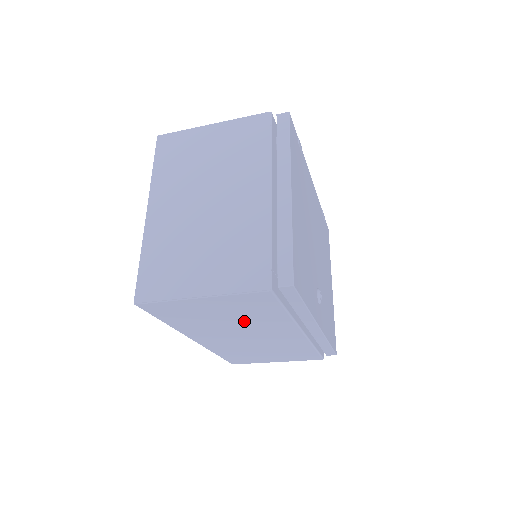
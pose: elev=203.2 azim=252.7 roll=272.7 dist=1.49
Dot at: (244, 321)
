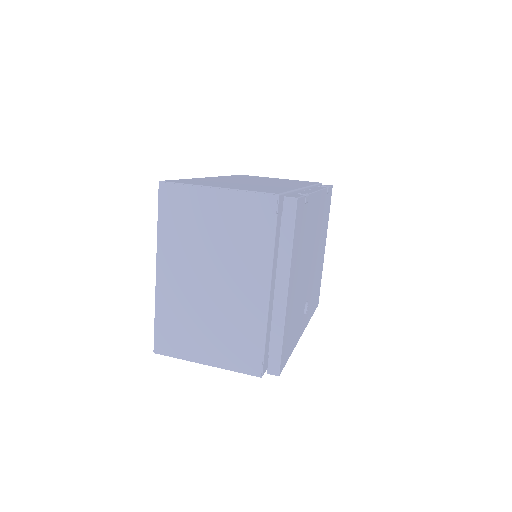
Dot at: occluded
